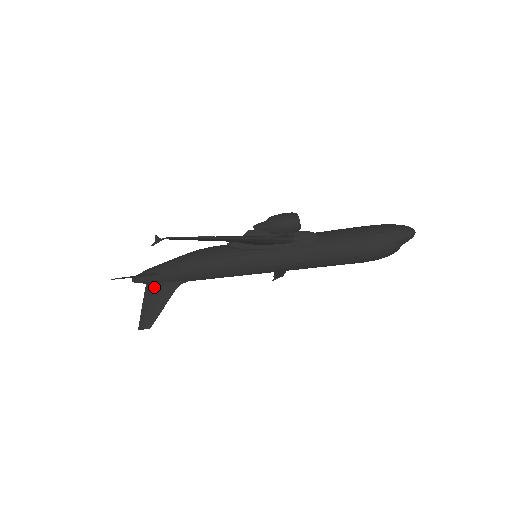
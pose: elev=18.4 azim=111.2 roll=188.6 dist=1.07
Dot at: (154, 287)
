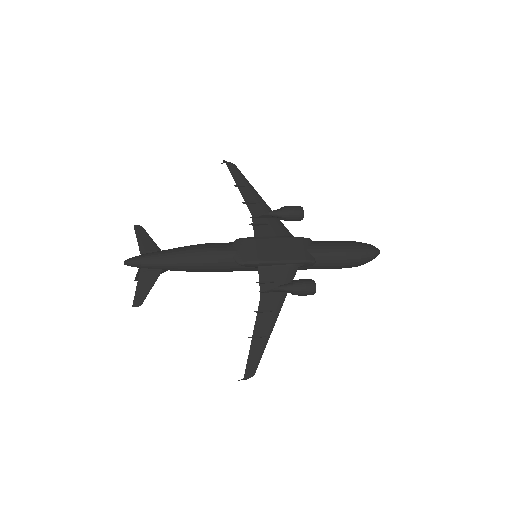
Dot at: occluded
